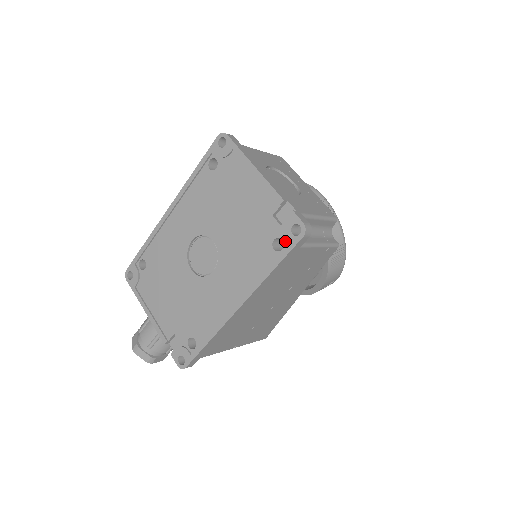
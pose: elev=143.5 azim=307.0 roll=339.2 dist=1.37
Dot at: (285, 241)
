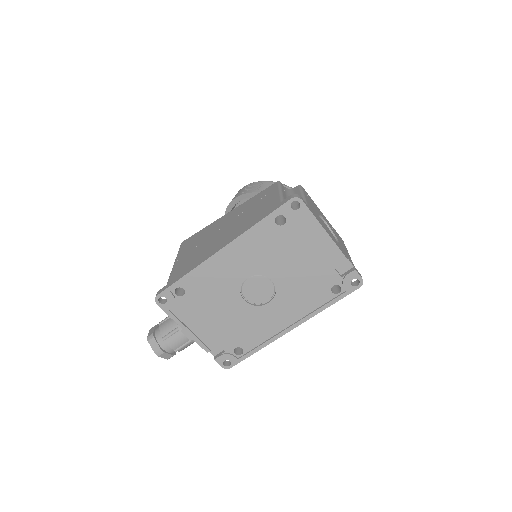
Dot at: (344, 289)
